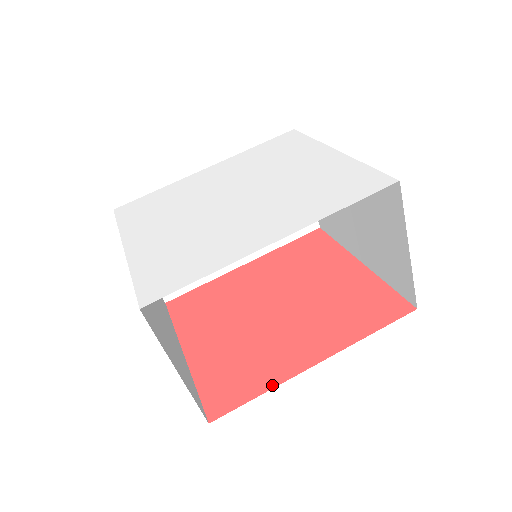
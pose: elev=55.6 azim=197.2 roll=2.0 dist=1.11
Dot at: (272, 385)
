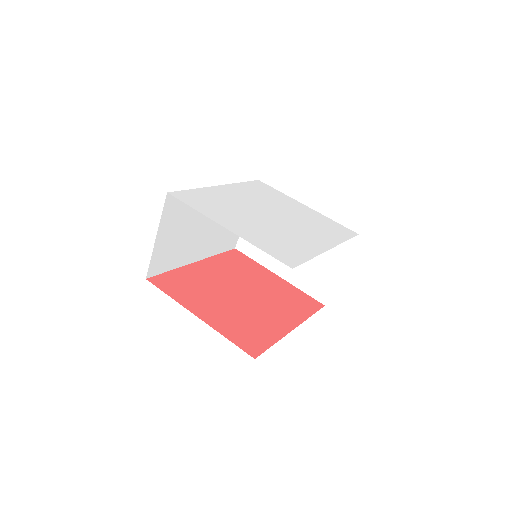
Dot at: (278, 339)
